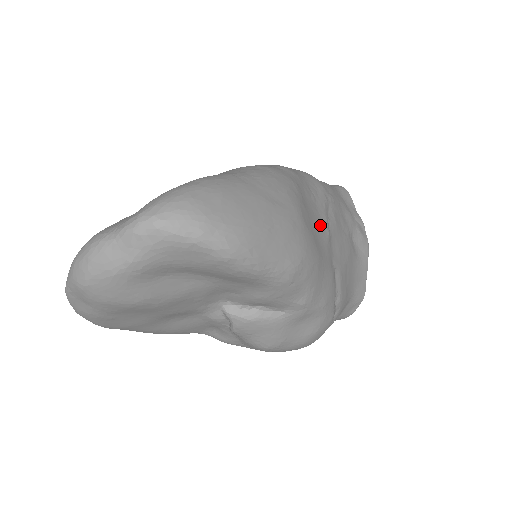
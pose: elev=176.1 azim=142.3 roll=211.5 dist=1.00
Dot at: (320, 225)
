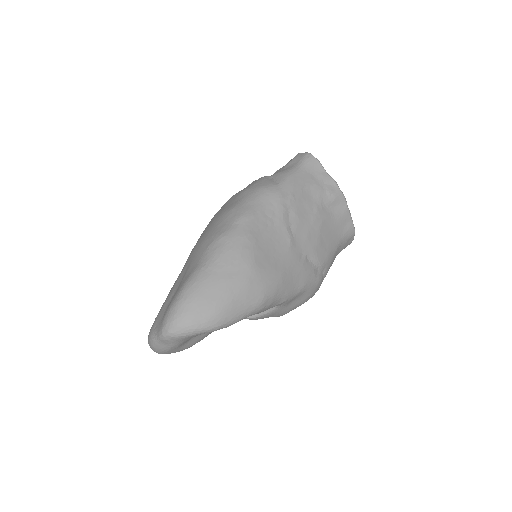
Dot at: (280, 242)
